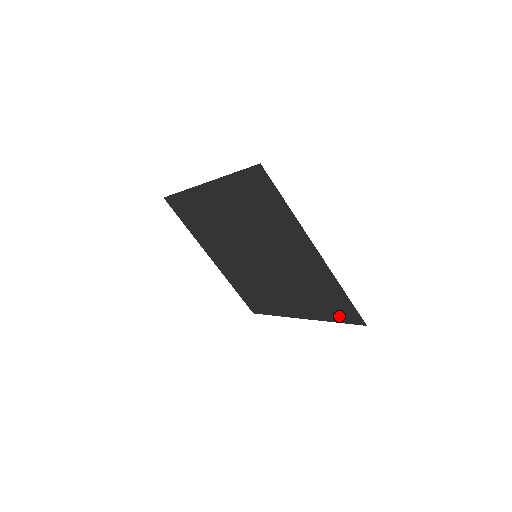
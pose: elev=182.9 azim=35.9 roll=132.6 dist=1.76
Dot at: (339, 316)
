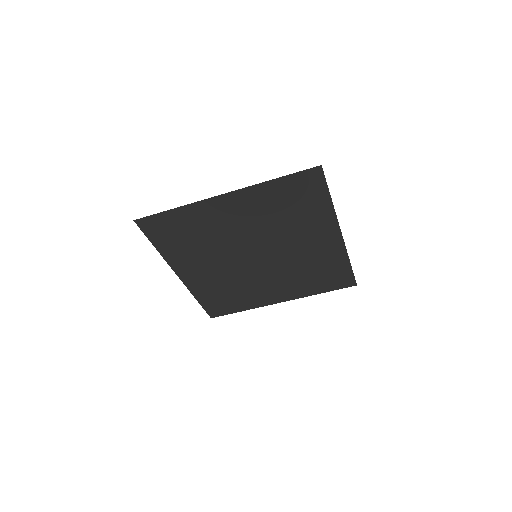
Dot at: (331, 286)
